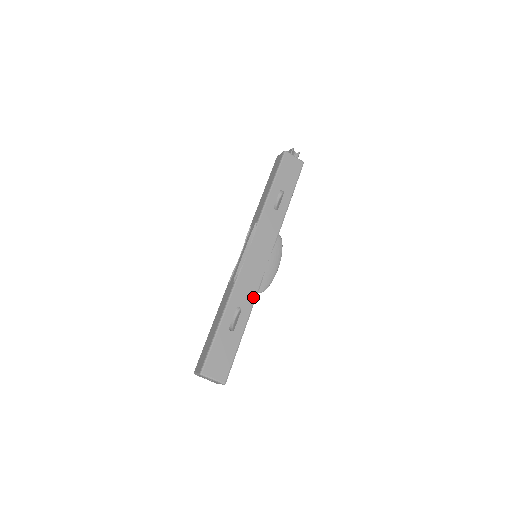
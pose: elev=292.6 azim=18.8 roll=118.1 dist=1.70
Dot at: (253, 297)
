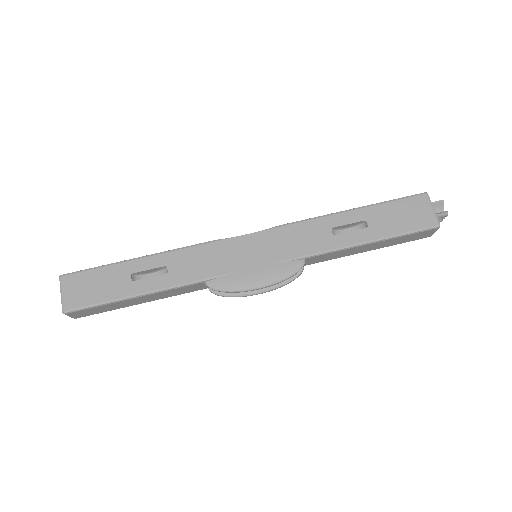
Dot at: (193, 278)
